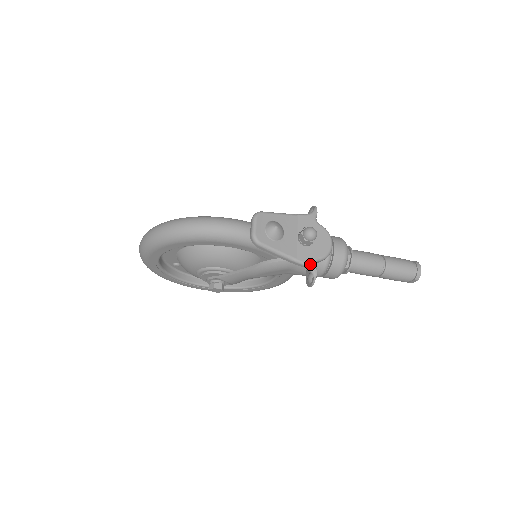
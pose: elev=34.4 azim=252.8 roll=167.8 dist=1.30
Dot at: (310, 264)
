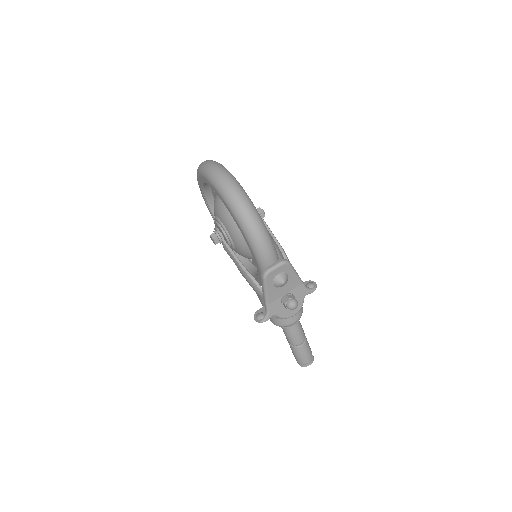
Dot at: (270, 314)
